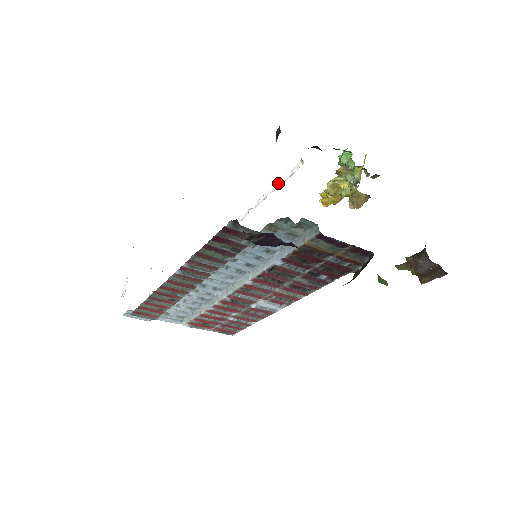
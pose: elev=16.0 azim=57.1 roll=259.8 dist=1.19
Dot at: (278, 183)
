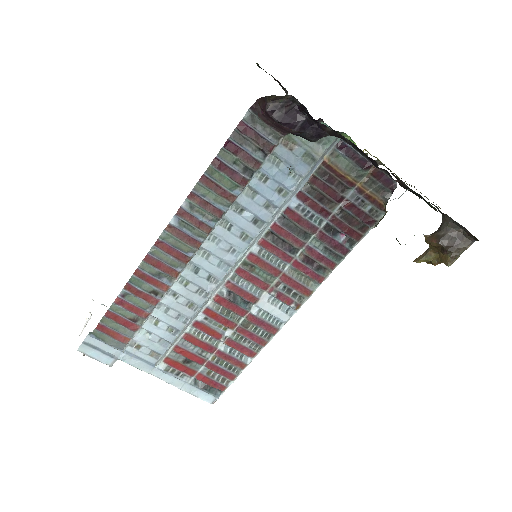
Dot at: occluded
